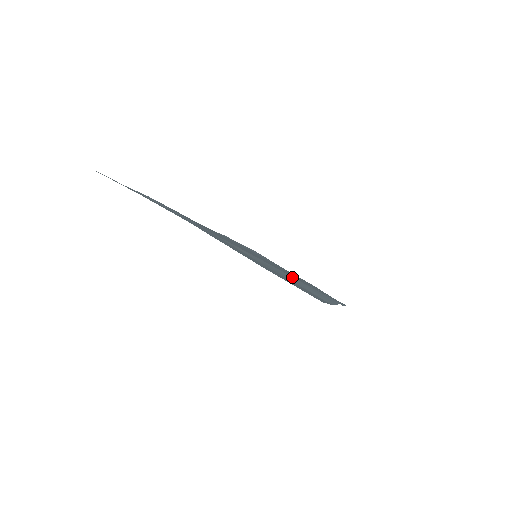
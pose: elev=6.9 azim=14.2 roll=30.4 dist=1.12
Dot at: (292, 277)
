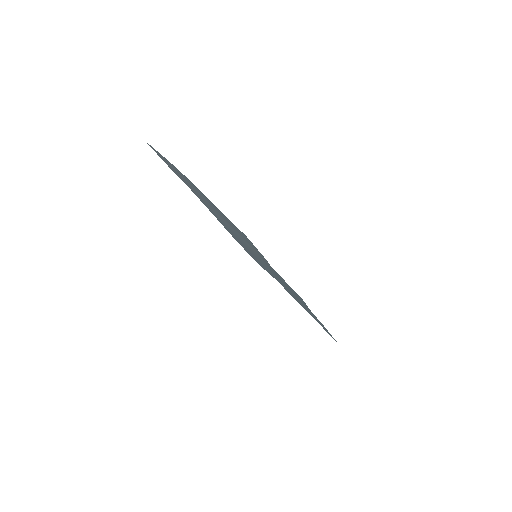
Dot at: occluded
